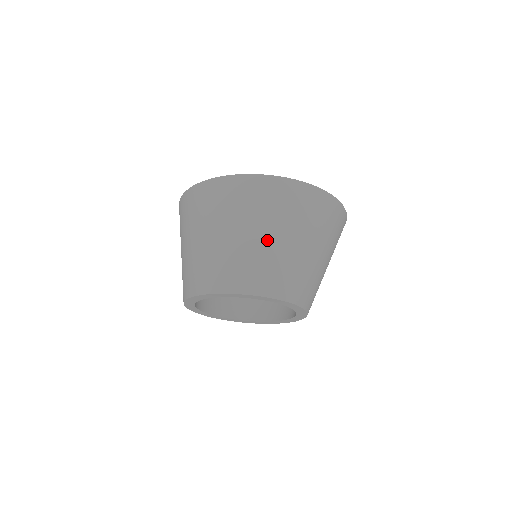
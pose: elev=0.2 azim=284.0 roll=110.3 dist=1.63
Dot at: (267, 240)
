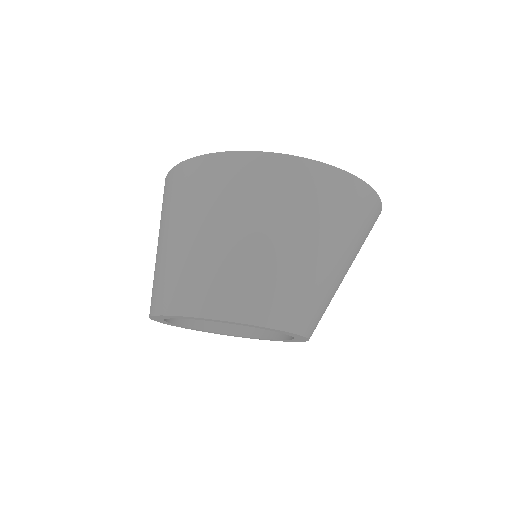
Dot at: (226, 241)
